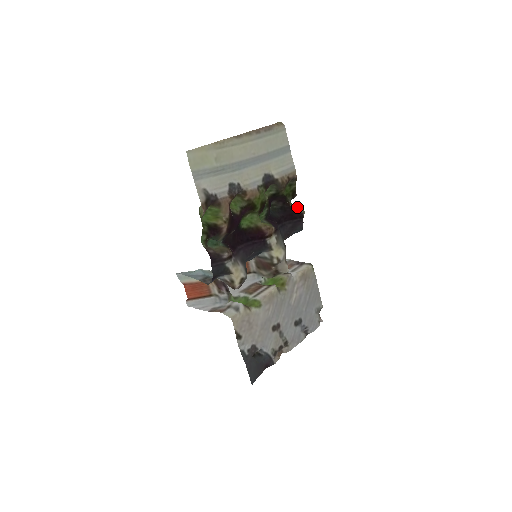
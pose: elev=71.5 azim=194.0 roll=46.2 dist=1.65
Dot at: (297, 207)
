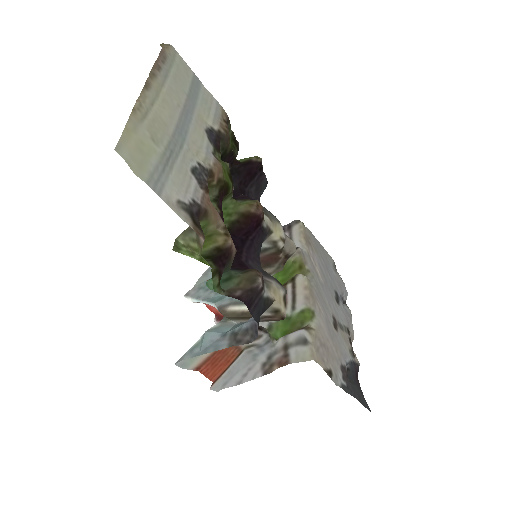
Dot at: (248, 159)
